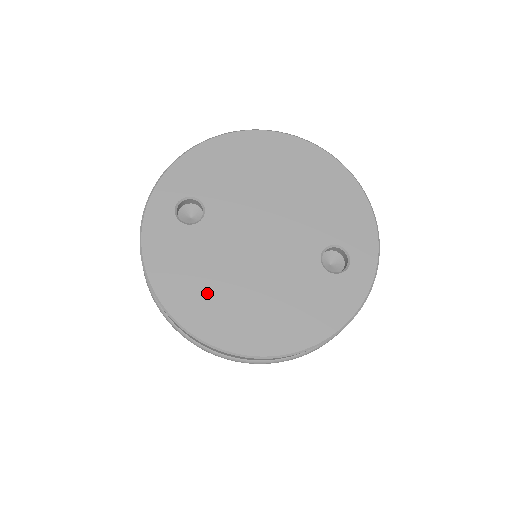
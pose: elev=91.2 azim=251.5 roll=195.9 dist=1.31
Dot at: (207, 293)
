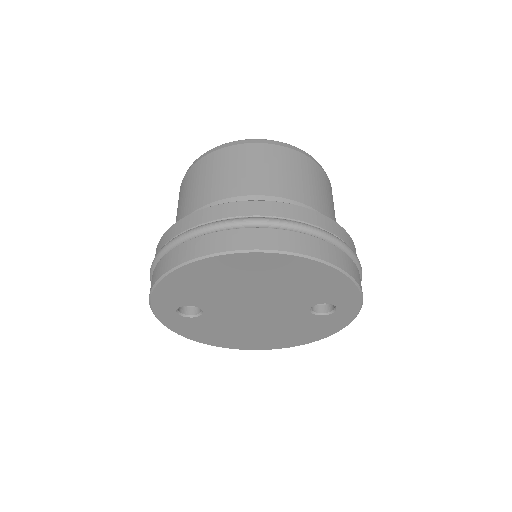
Dot at: (233, 337)
